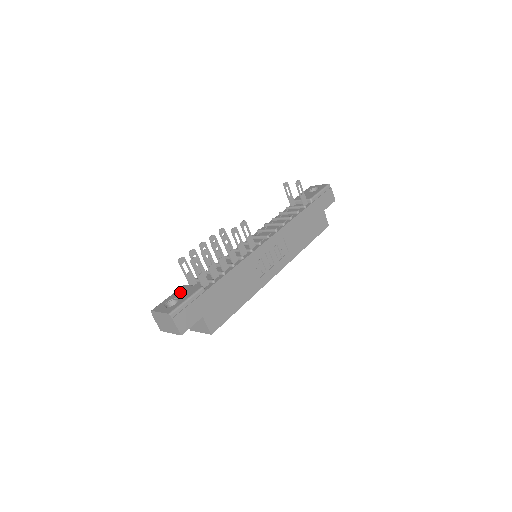
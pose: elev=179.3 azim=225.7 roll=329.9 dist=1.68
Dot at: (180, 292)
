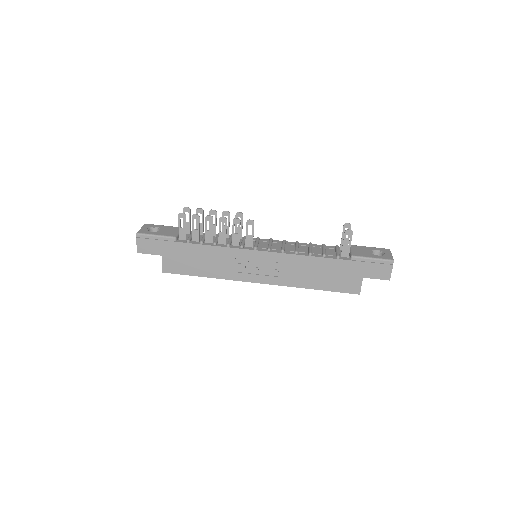
Dot at: (169, 228)
